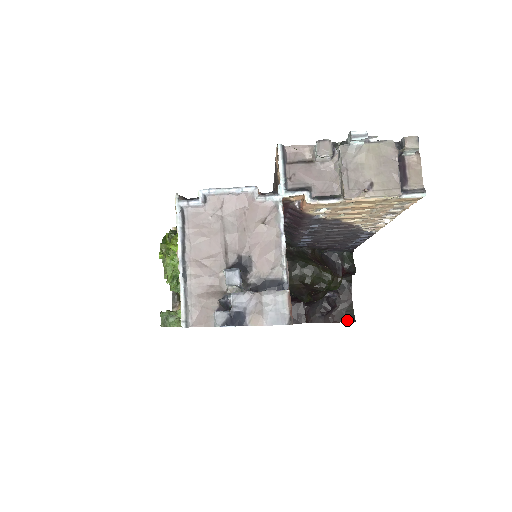
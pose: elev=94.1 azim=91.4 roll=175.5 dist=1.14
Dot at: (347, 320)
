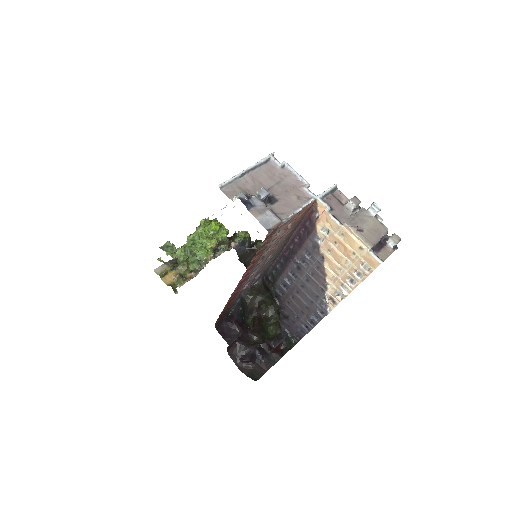
Dot at: (251, 377)
